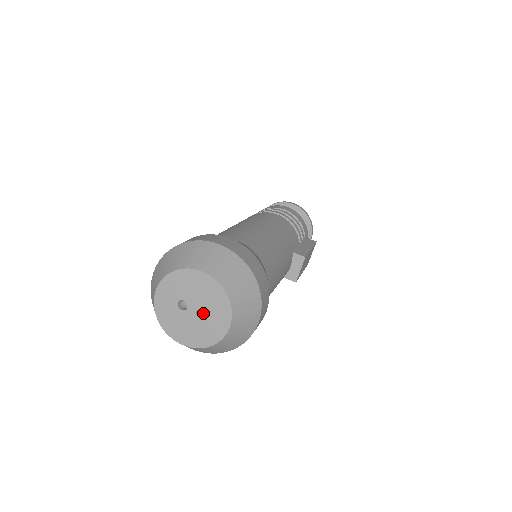
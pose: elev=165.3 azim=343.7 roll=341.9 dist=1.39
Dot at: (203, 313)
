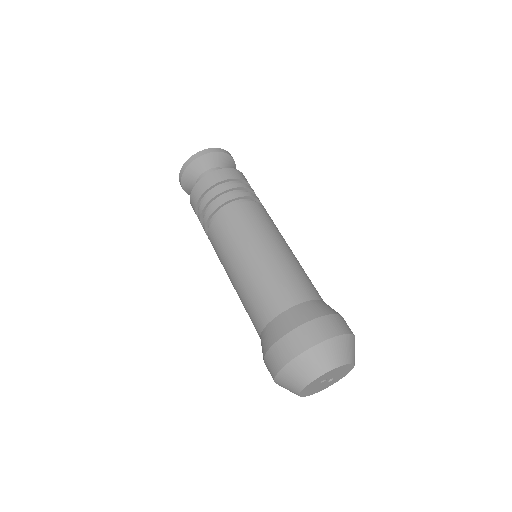
Dot at: occluded
